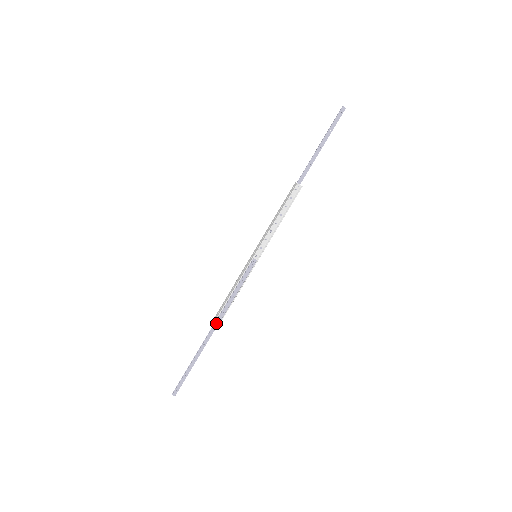
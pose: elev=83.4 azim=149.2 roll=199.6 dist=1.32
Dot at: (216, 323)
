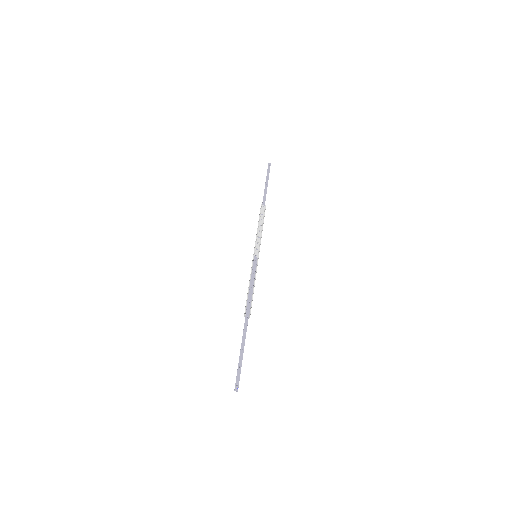
Dot at: (247, 312)
